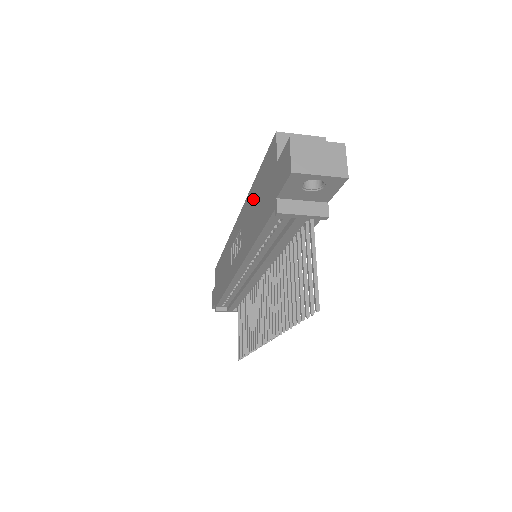
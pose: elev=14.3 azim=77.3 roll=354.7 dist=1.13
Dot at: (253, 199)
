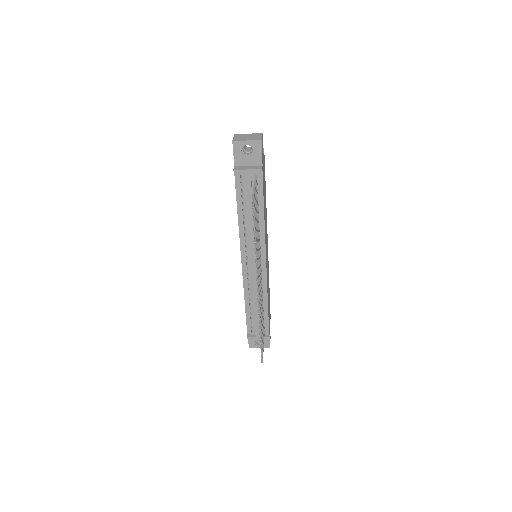
Dot at: occluded
